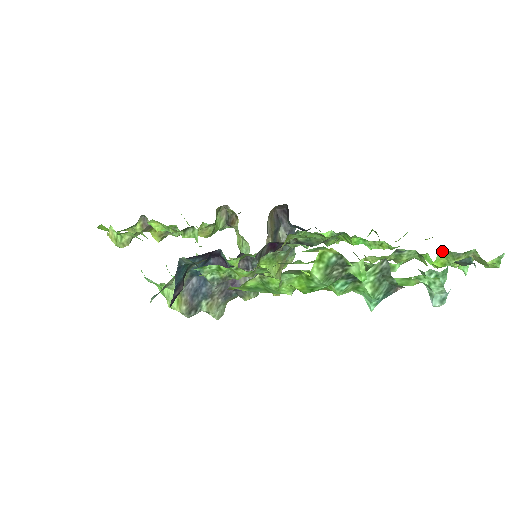
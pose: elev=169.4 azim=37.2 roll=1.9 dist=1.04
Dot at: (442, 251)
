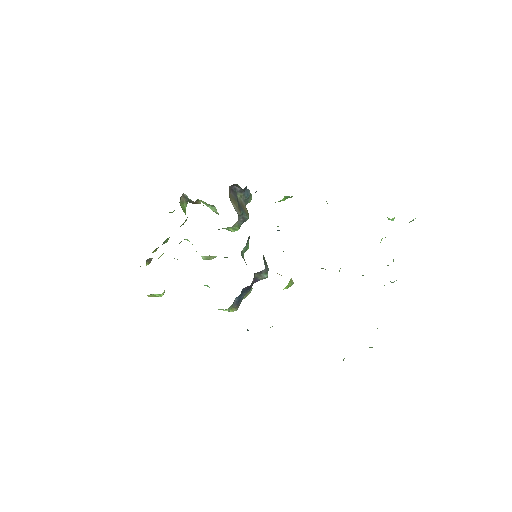
Dot at: occluded
